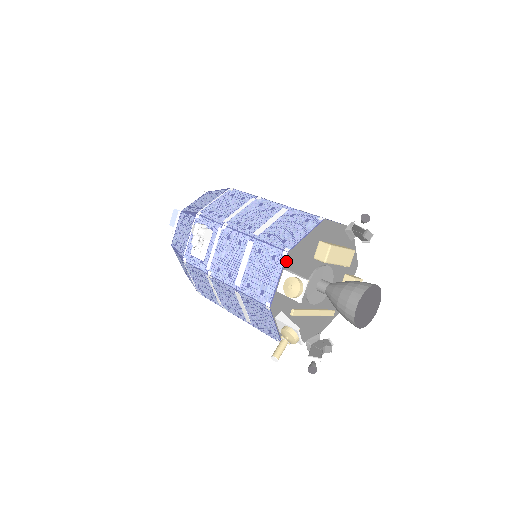
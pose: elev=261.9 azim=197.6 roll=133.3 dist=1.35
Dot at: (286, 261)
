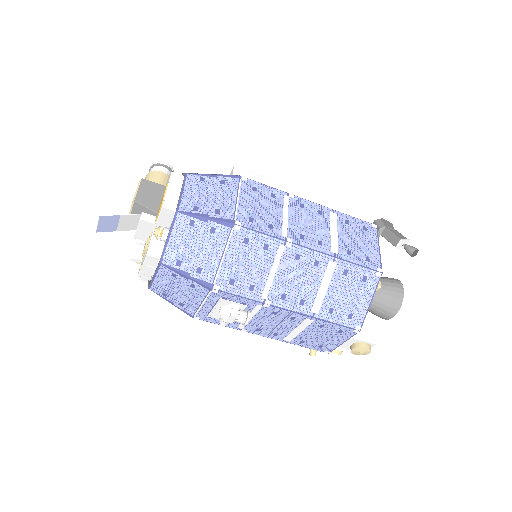
Dot at: (355, 334)
